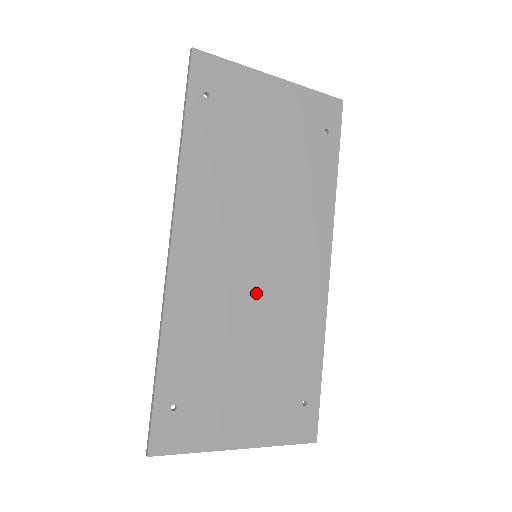
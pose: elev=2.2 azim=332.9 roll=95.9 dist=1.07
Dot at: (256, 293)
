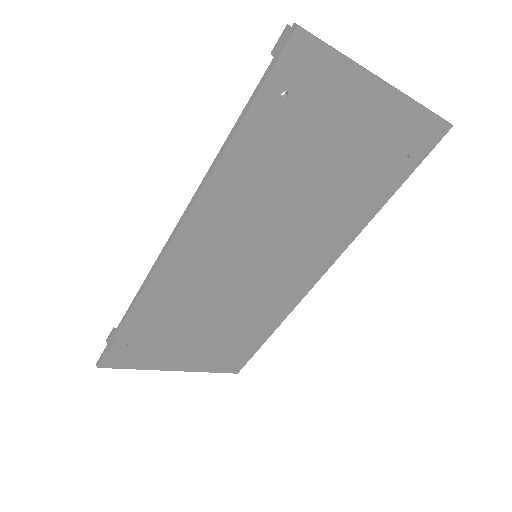
Dot at: (240, 285)
